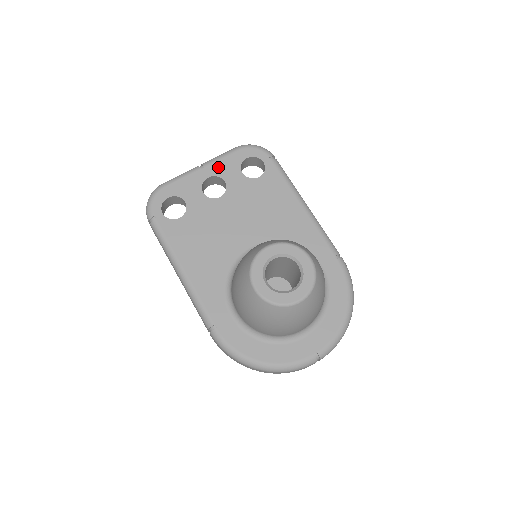
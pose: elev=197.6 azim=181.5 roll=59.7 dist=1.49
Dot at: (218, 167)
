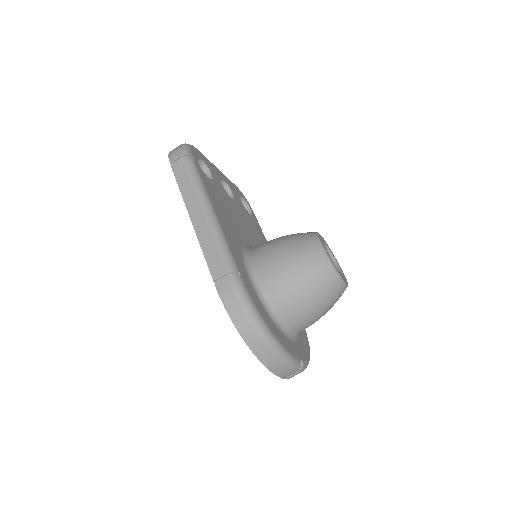
Dot at: (228, 181)
